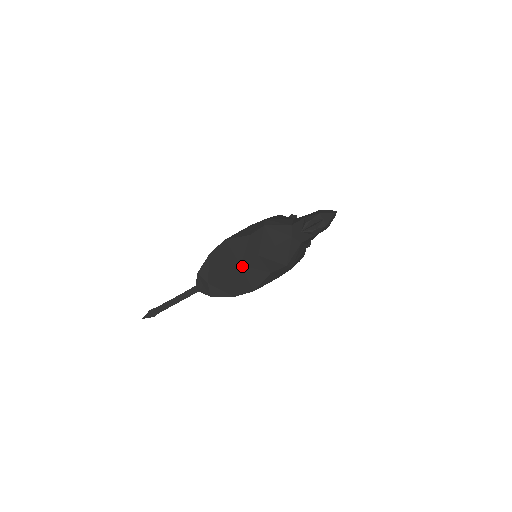
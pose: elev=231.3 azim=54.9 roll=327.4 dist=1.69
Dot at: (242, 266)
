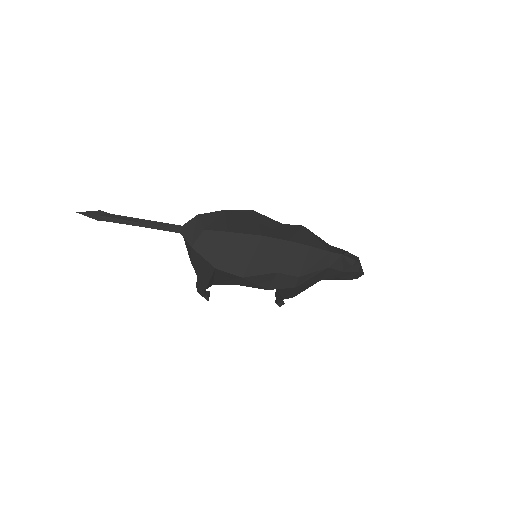
Dot at: (262, 238)
